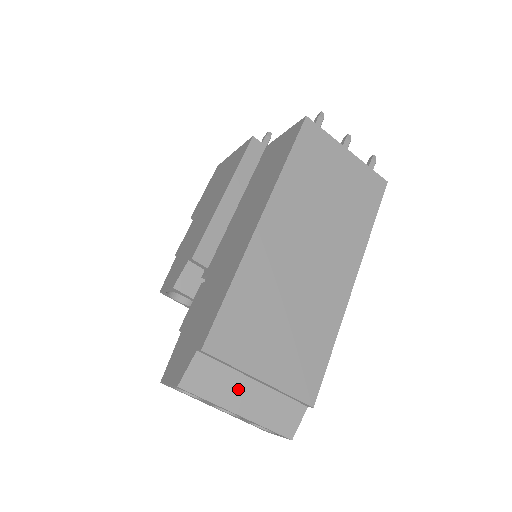
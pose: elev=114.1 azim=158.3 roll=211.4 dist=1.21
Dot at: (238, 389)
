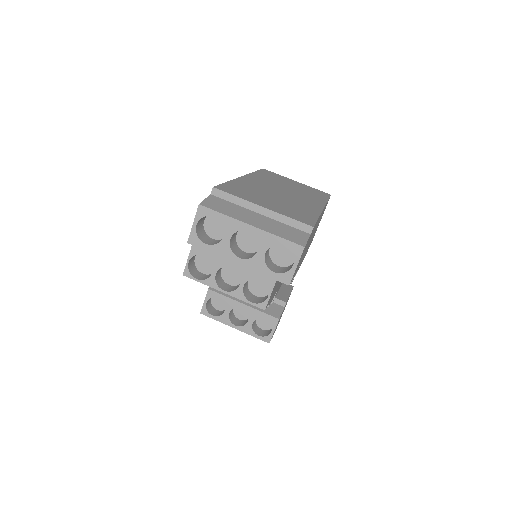
Dot at: (247, 215)
